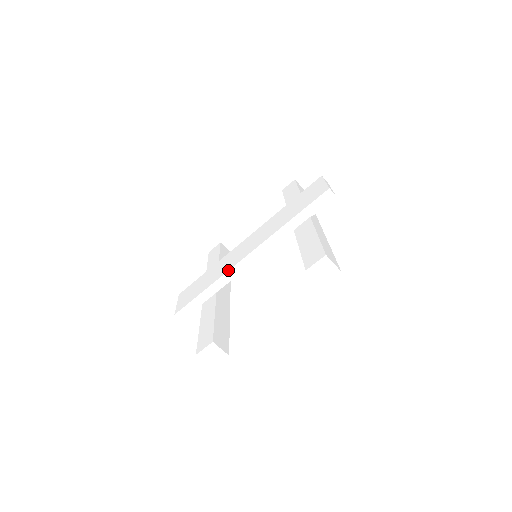
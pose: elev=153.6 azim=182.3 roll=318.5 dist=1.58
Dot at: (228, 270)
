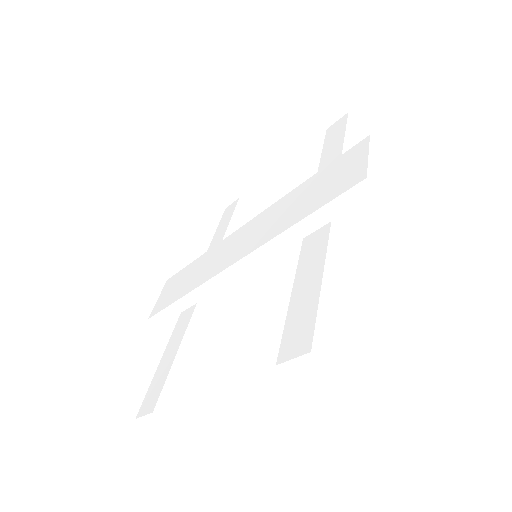
Dot at: (207, 279)
